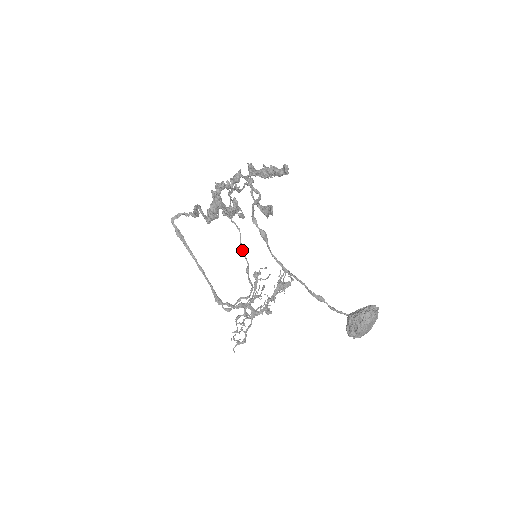
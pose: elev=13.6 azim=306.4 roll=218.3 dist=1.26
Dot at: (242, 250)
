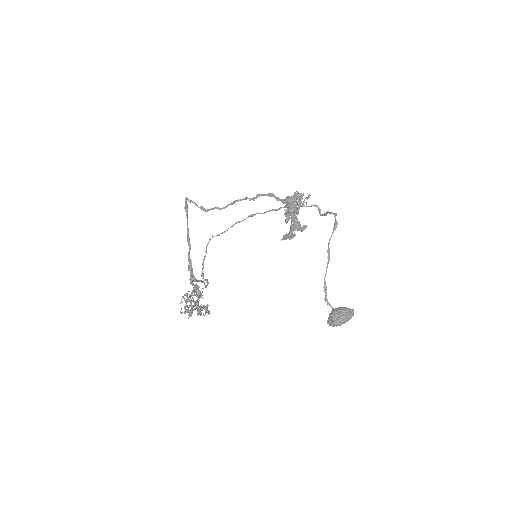
Dot at: (203, 261)
